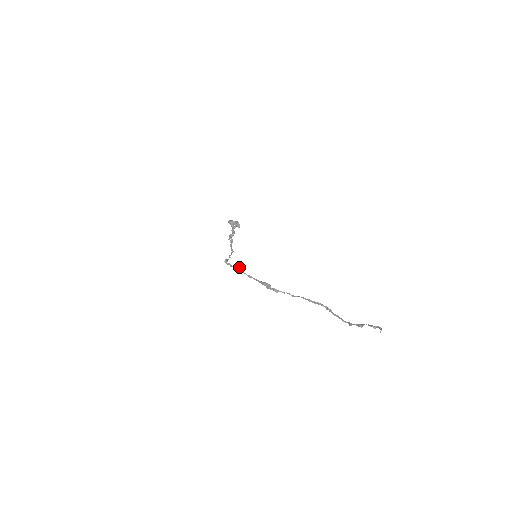
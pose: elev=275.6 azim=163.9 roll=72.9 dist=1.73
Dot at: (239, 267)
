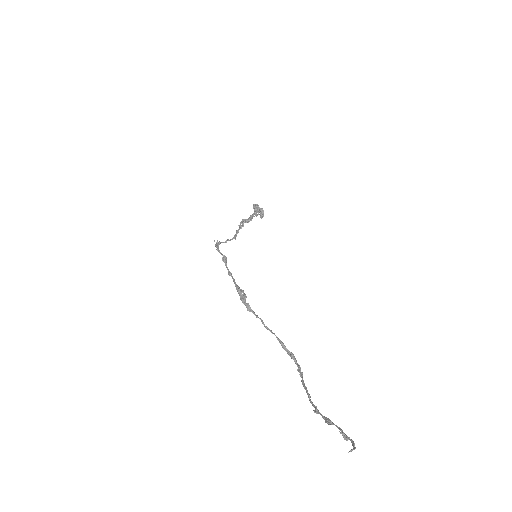
Dot at: (225, 256)
